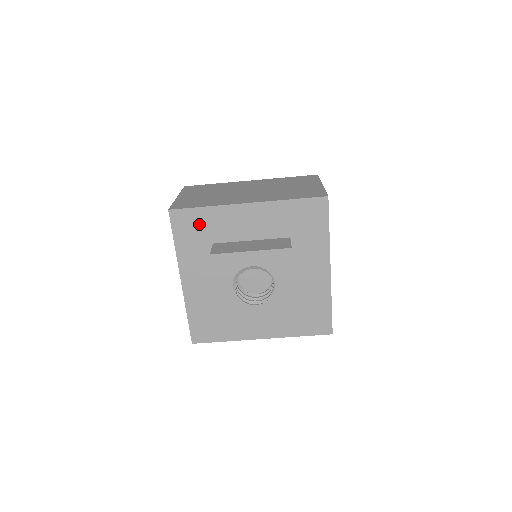
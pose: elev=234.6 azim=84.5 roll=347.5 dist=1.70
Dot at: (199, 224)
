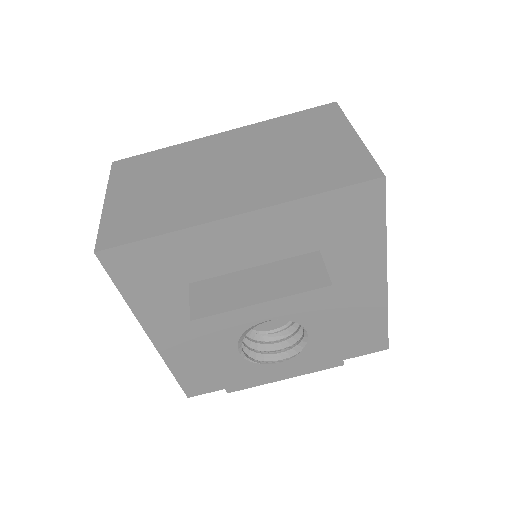
Dot at: (157, 262)
